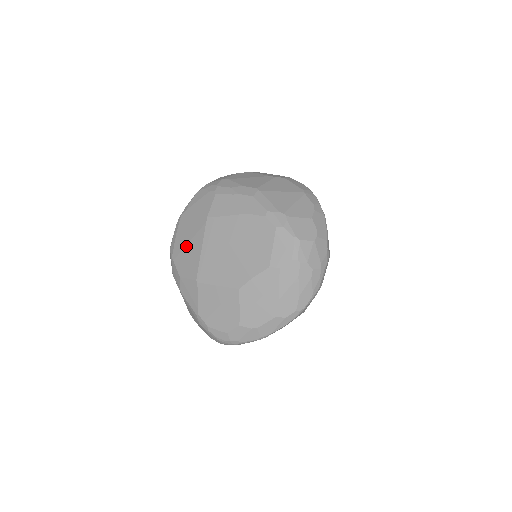
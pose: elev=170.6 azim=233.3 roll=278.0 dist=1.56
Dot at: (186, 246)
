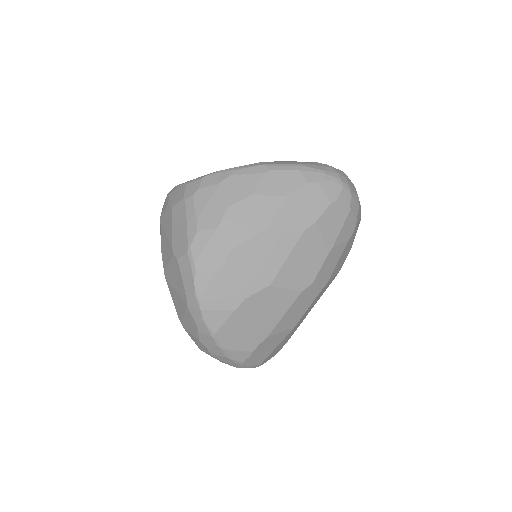
Dot at: occluded
